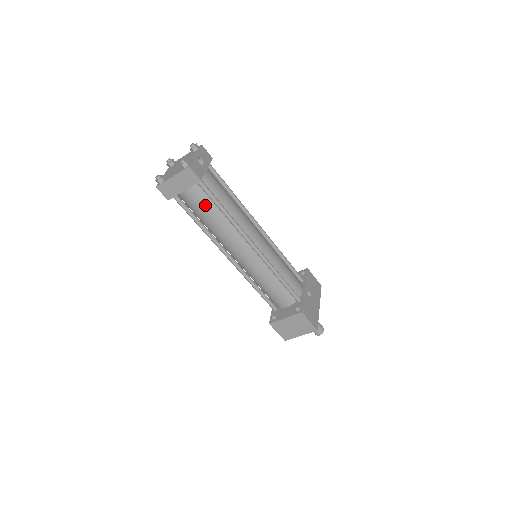
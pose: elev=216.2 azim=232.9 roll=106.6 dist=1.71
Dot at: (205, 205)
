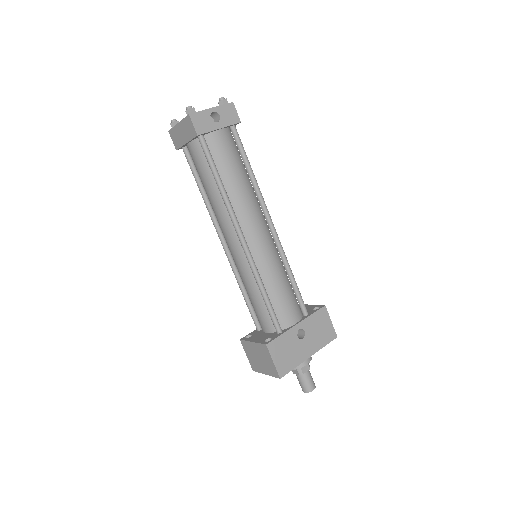
Dot at: (203, 168)
